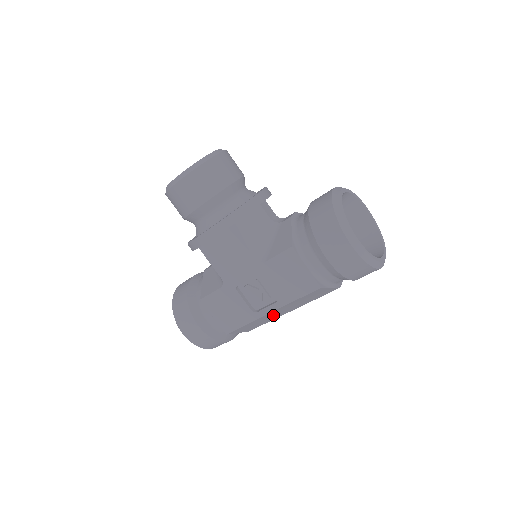
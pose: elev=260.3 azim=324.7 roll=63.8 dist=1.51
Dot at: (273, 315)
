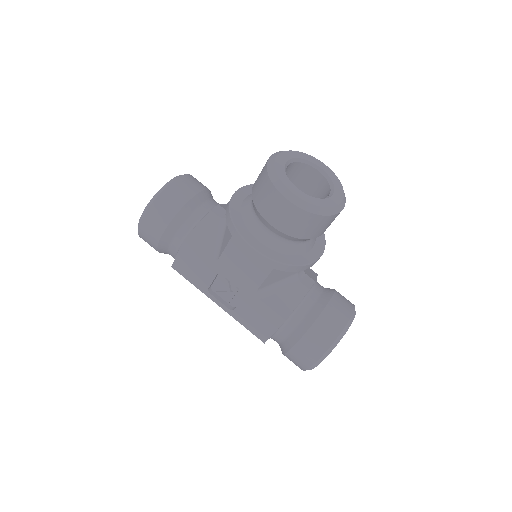
Dot at: occluded
